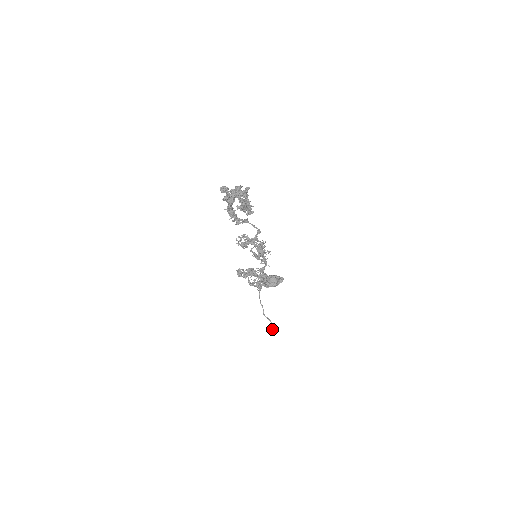
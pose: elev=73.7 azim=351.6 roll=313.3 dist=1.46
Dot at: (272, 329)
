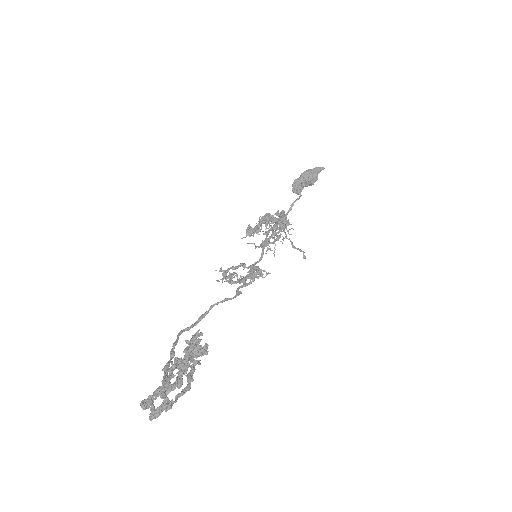
Dot at: (305, 258)
